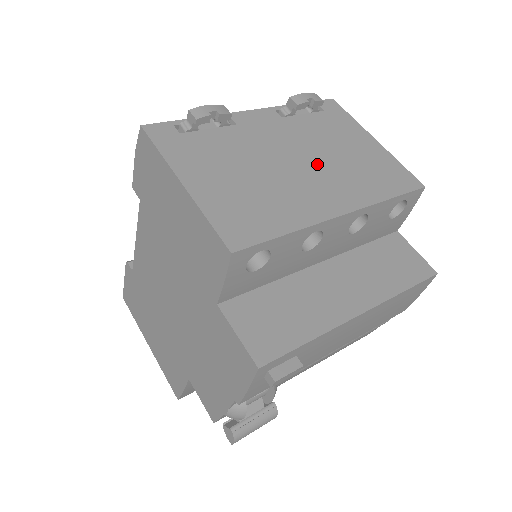
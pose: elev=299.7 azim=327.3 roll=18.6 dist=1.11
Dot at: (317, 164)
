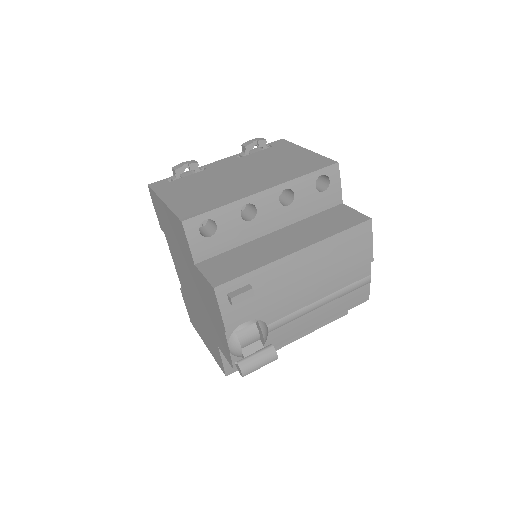
Dot at: (255, 172)
